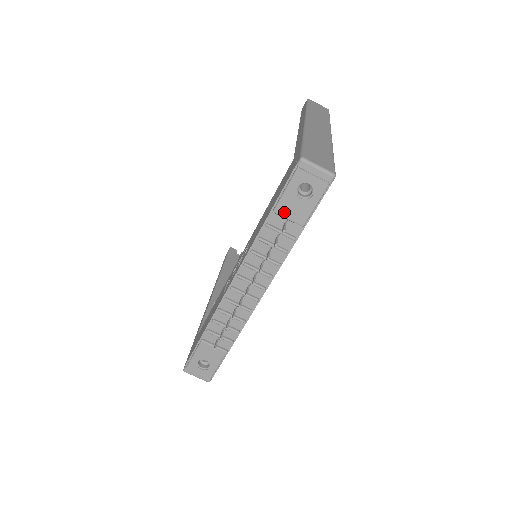
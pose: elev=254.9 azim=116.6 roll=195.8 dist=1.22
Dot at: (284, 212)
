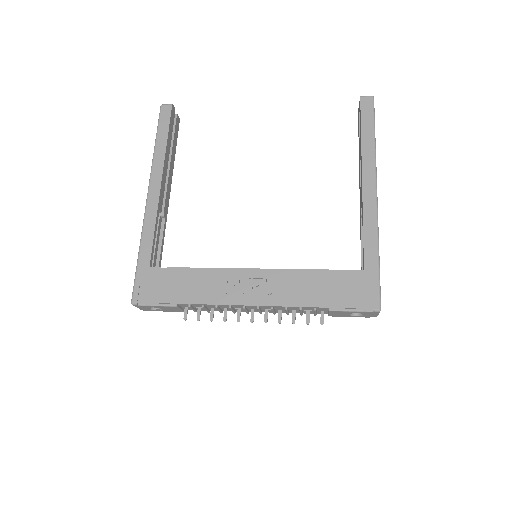
Dot at: (333, 313)
